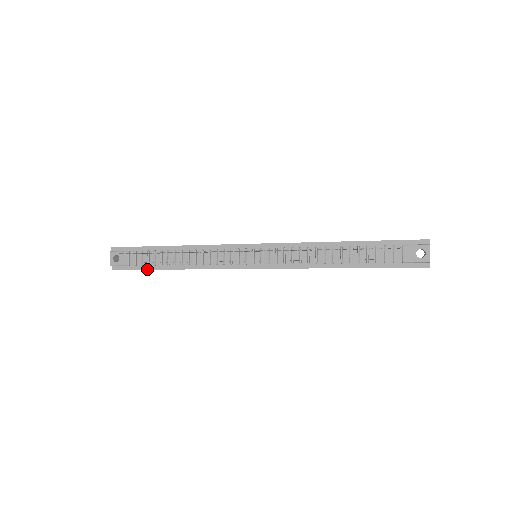
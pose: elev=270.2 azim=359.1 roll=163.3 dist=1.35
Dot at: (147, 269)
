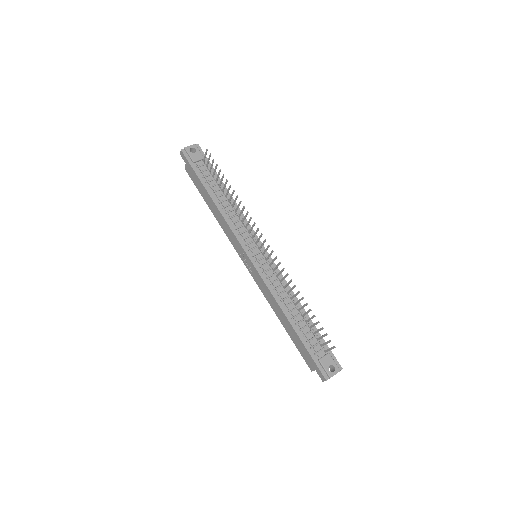
Dot at: (199, 177)
